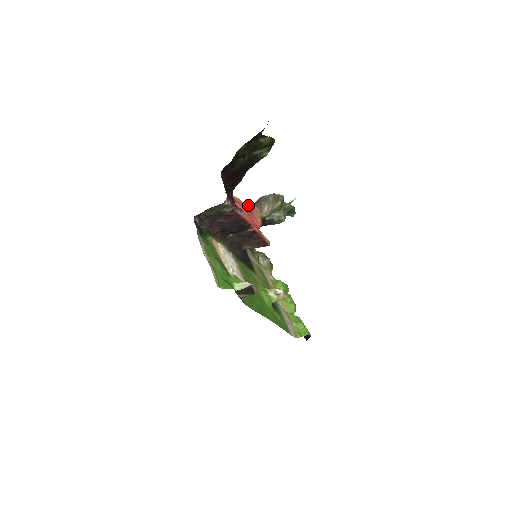
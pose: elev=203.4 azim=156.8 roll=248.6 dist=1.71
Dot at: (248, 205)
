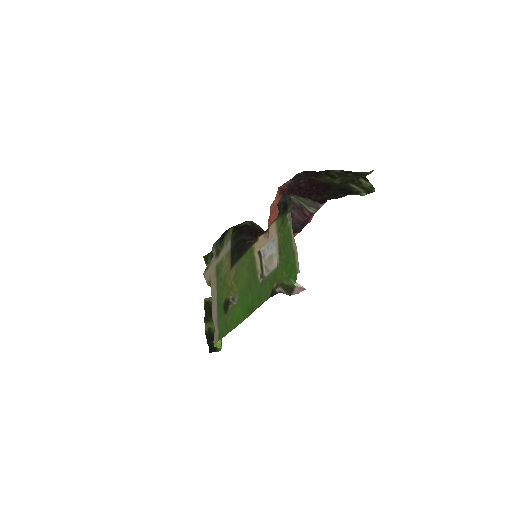
Dot at: (270, 208)
